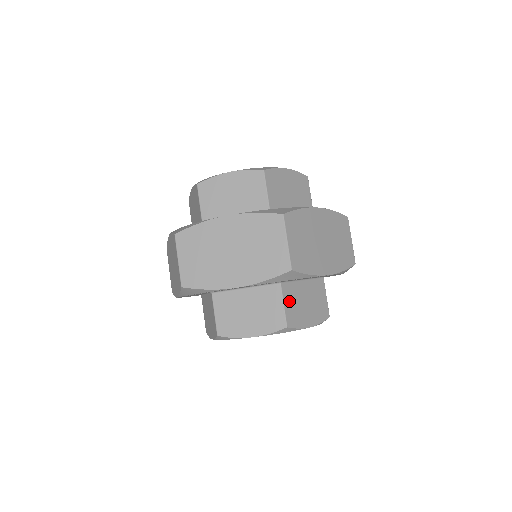
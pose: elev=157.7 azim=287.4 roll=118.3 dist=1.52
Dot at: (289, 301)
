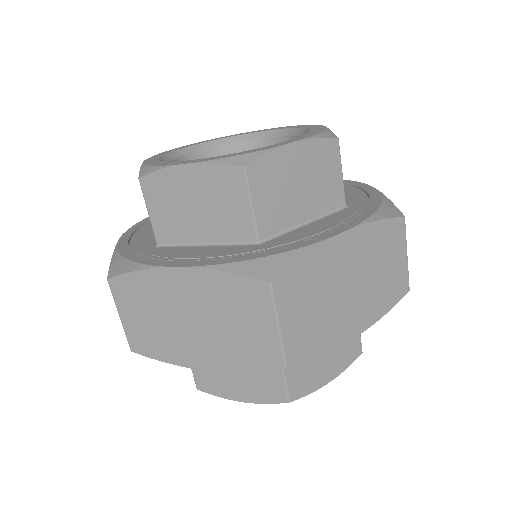
Dot at: occluded
